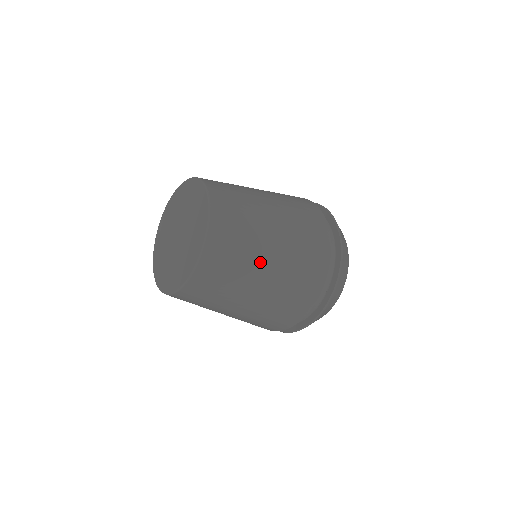
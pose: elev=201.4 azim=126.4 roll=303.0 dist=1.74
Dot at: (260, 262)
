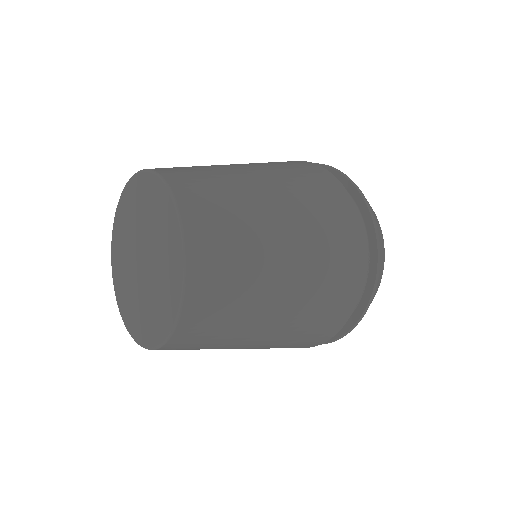
Dot at: (272, 250)
